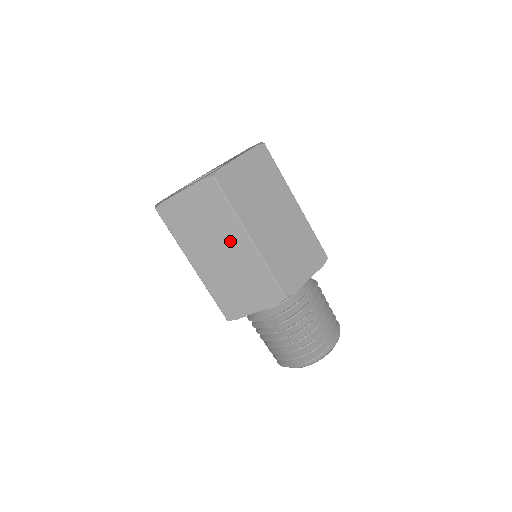
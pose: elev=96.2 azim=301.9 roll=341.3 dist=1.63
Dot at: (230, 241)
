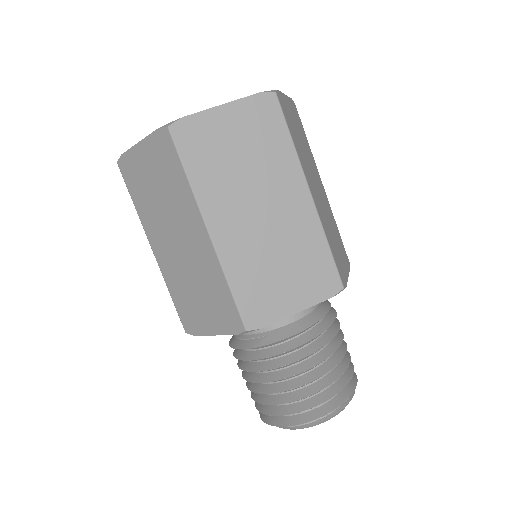
Dot at: (279, 193)
